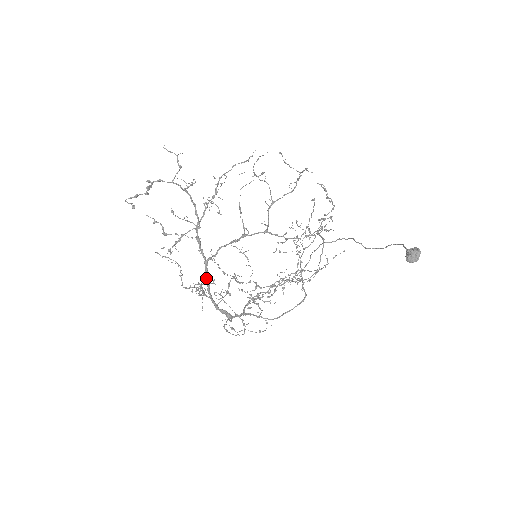
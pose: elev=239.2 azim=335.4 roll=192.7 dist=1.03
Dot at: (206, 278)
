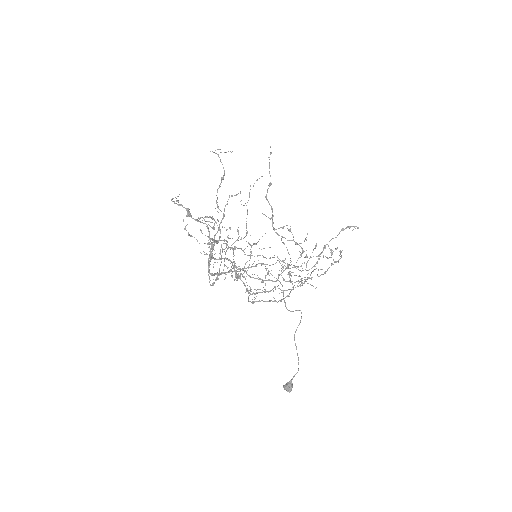
Dot at: (210, 258)
